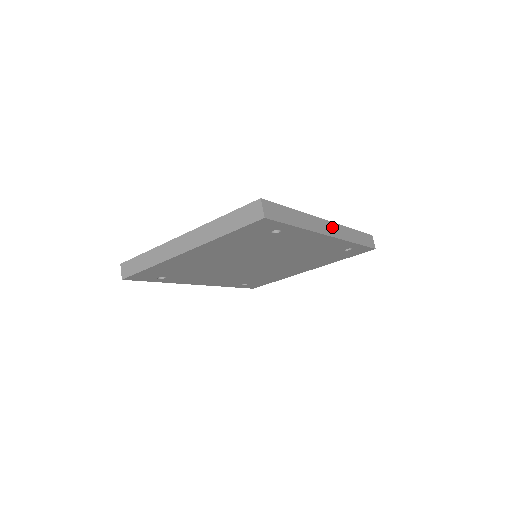
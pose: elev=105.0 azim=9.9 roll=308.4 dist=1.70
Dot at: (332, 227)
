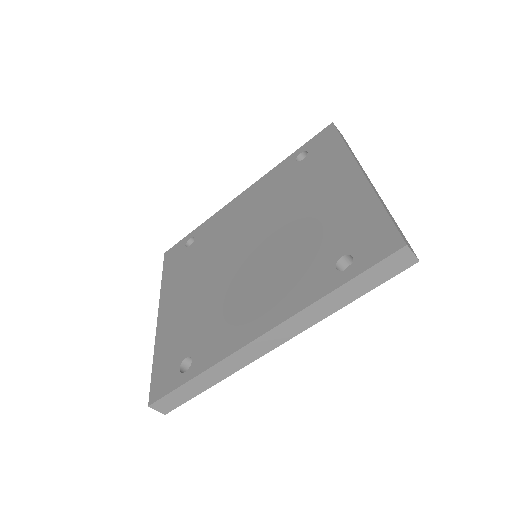
Dot at: (275, 334)
